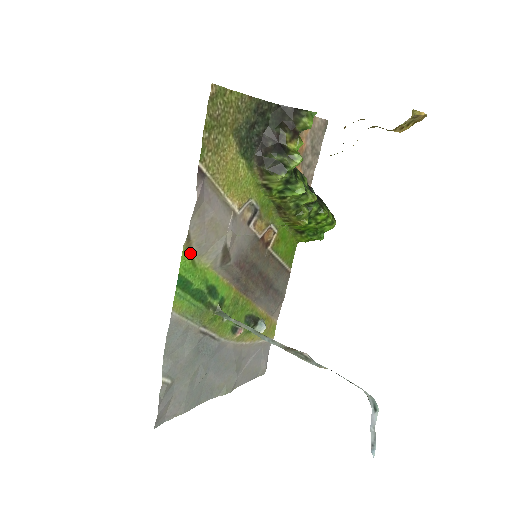
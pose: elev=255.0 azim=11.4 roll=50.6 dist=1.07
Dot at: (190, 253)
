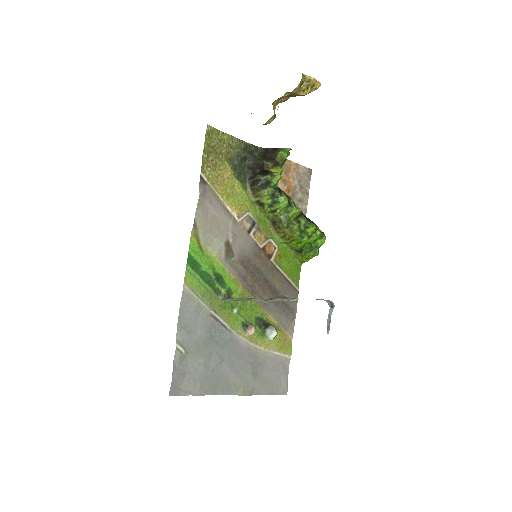
Dot at: (198, 240)
